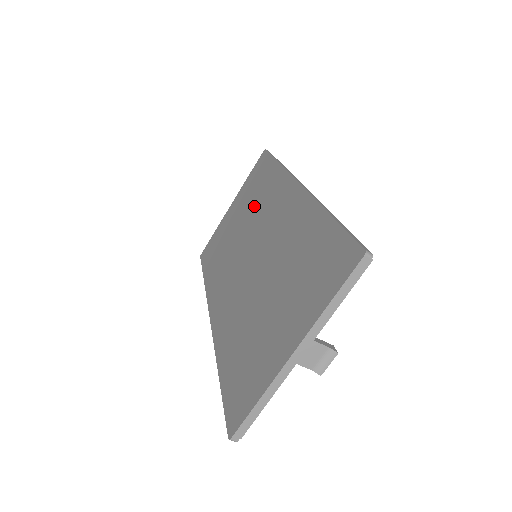
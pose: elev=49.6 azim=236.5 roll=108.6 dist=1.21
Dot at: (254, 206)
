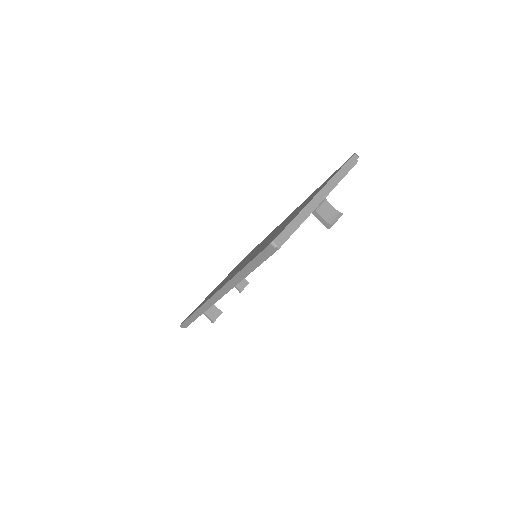
Dot at: occluded
